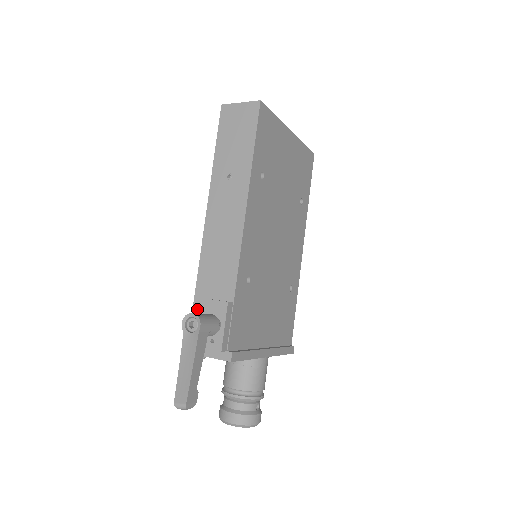
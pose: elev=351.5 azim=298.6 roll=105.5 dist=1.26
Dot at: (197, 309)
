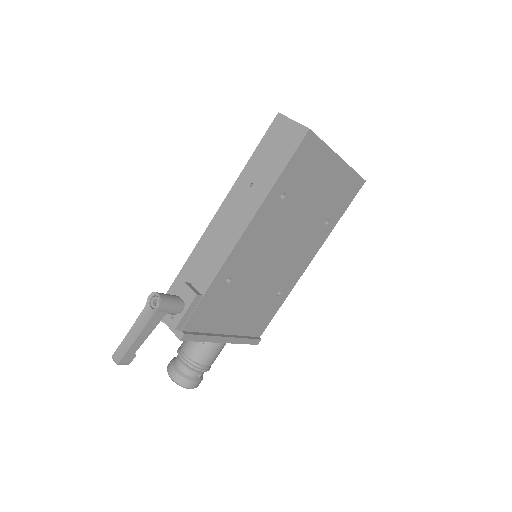
Dot at: (177, 283)
